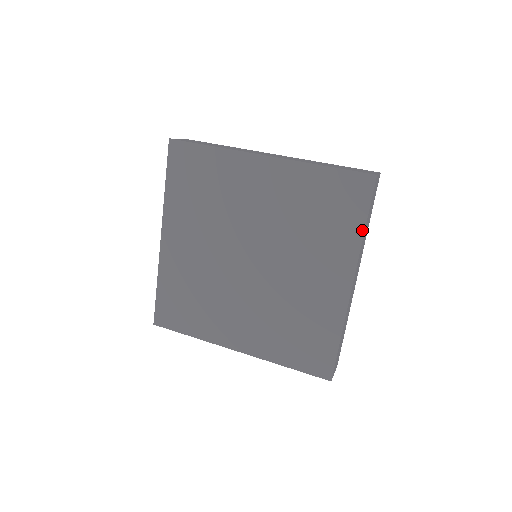
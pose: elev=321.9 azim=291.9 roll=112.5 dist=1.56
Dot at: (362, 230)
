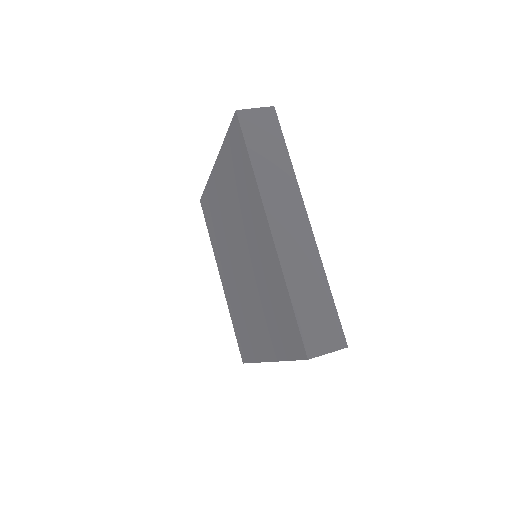
Dot at: (251, 167)
